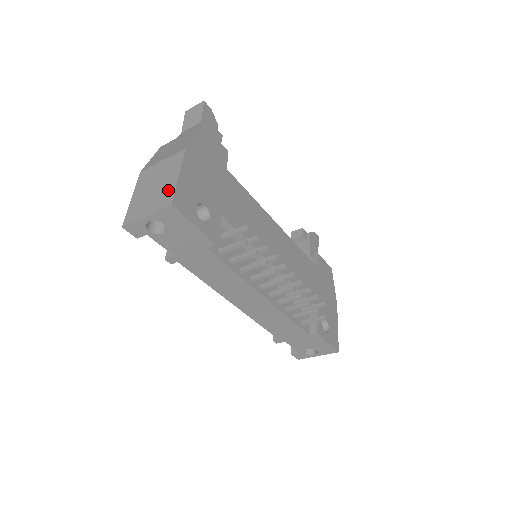
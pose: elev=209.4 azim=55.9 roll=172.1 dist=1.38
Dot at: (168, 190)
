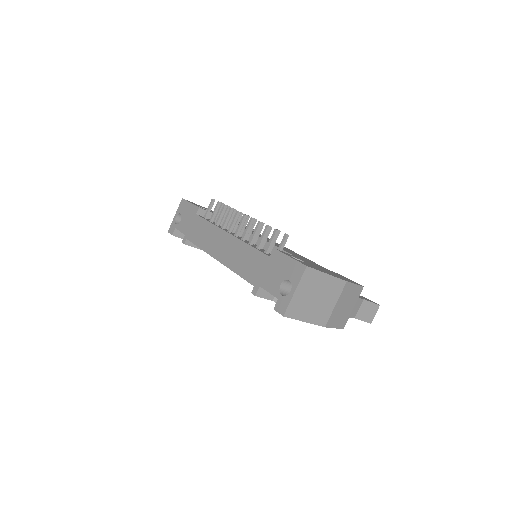
Dot at: occluded
